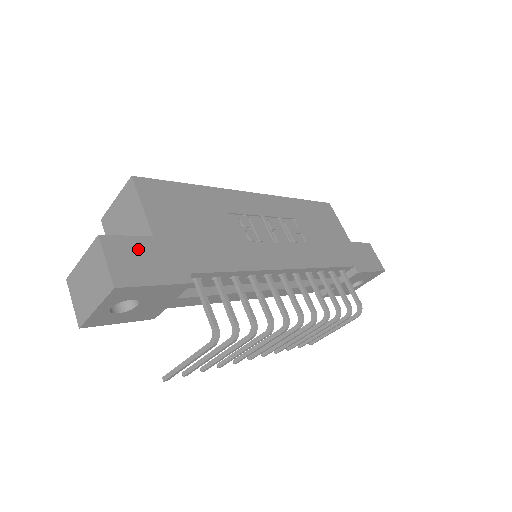
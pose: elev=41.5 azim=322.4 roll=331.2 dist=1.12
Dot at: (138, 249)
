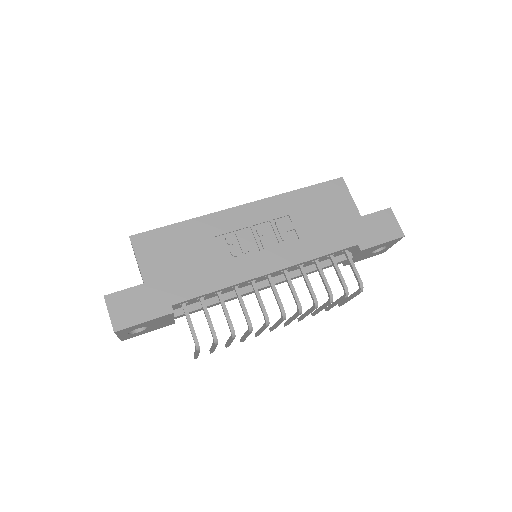
Dot at: (132, 298)
